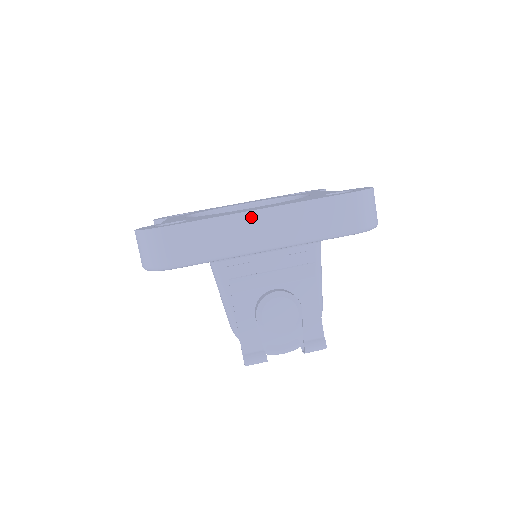
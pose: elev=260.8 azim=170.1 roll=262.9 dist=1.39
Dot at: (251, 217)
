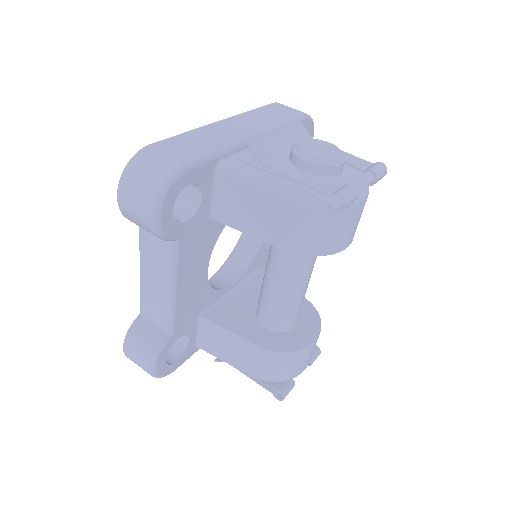
Dot at: (219, 125)
